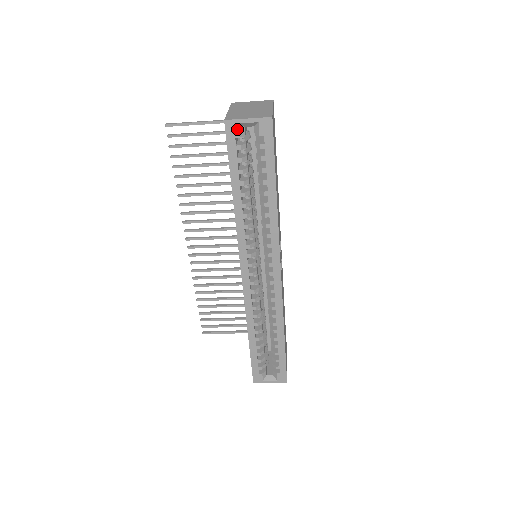
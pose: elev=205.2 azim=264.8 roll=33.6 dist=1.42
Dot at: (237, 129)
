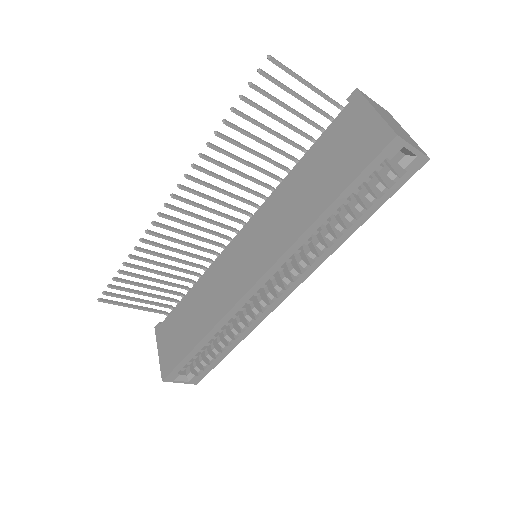
Dot at: (397, 151)
